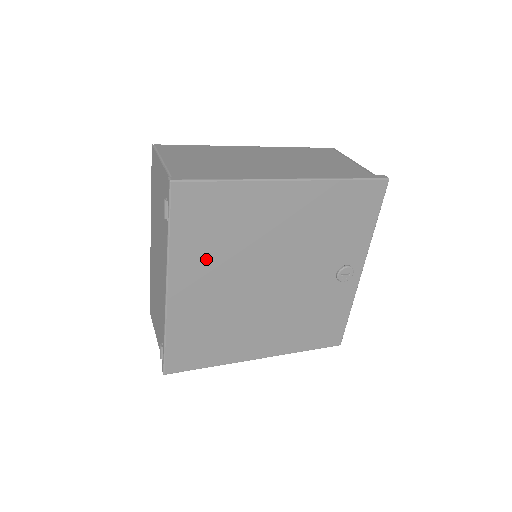
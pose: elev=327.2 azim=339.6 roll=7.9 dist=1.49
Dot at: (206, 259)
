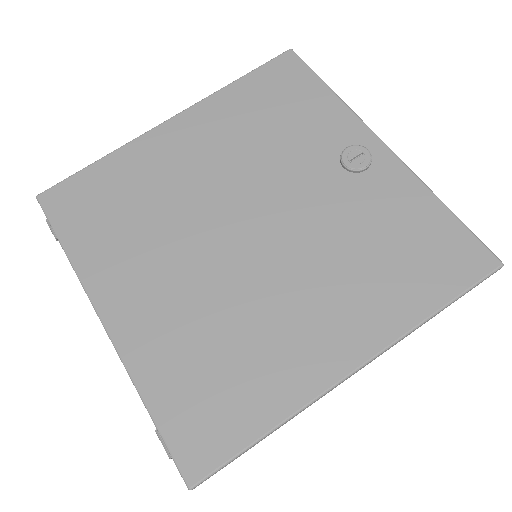
Dot at: (129, 252)
